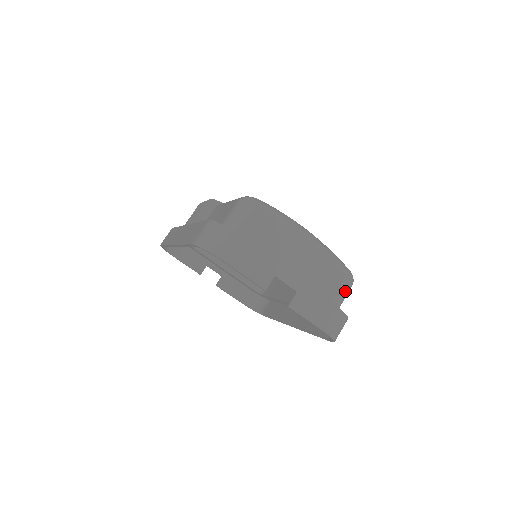
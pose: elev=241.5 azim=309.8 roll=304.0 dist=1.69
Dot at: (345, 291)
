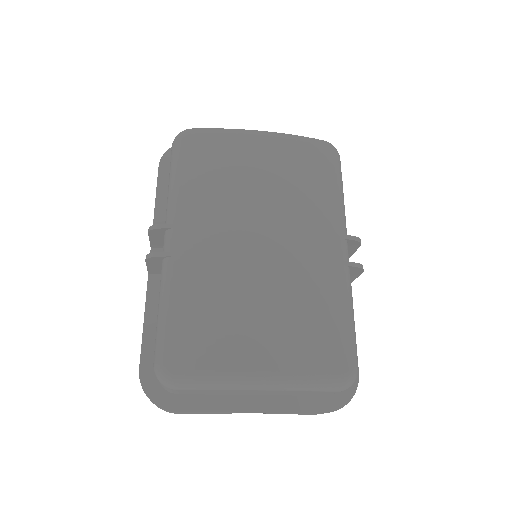
Dot at: occluded
